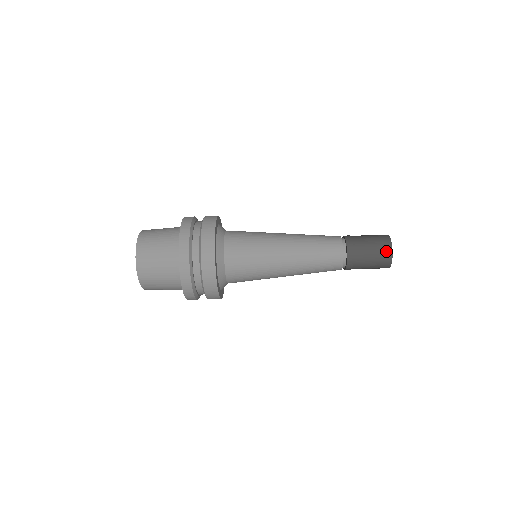
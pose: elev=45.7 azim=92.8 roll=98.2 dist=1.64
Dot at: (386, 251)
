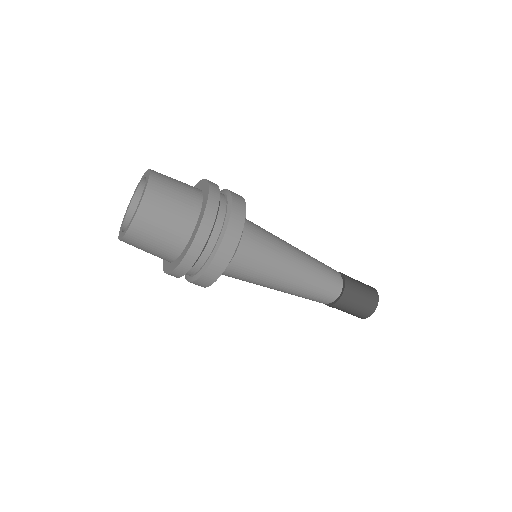
Dot at: (374, 298)
